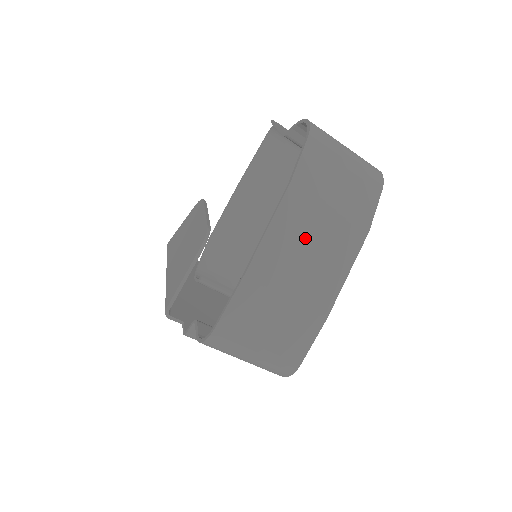
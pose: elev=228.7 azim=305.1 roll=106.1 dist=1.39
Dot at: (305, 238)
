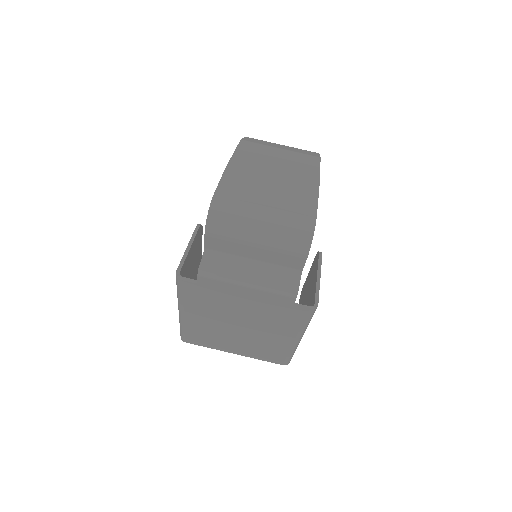
Dot at: (268, 157)
